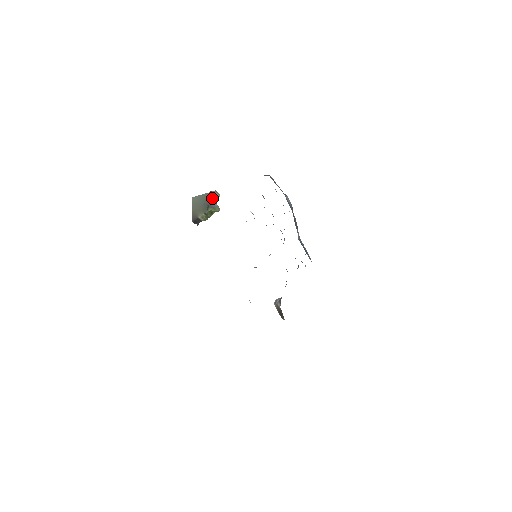
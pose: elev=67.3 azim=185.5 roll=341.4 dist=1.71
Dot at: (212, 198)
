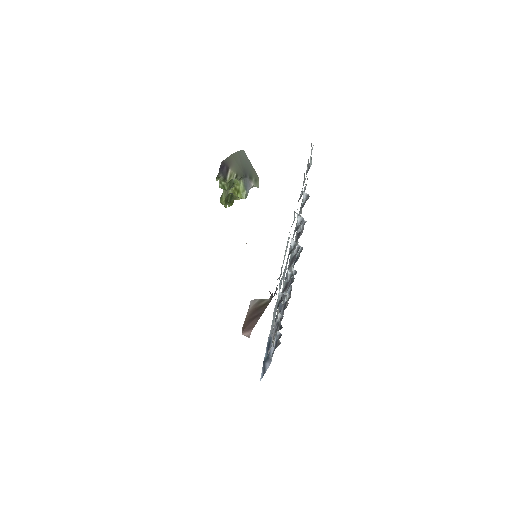
Dot at: (253, 178)
